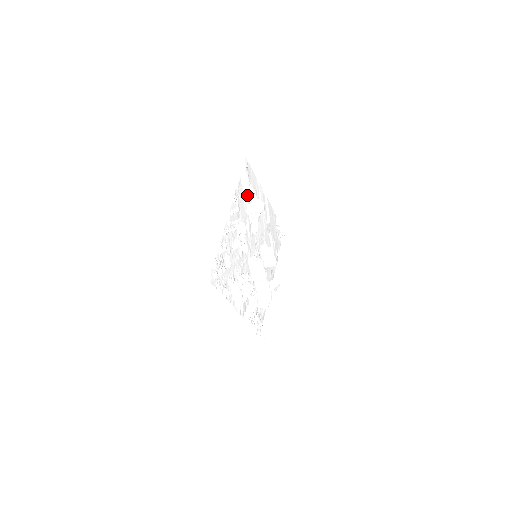
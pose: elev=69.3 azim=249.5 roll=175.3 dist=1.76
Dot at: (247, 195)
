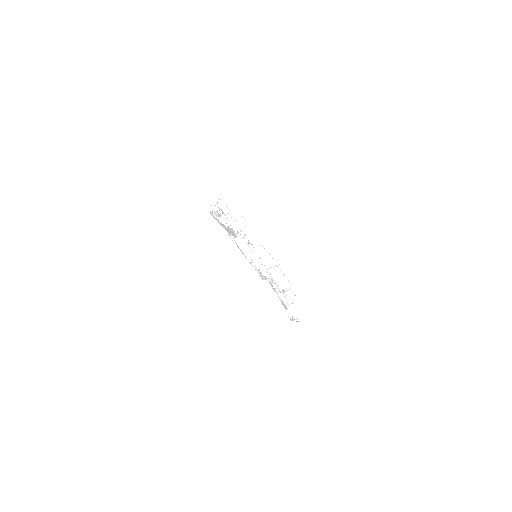
Dot at: (227, 213)
